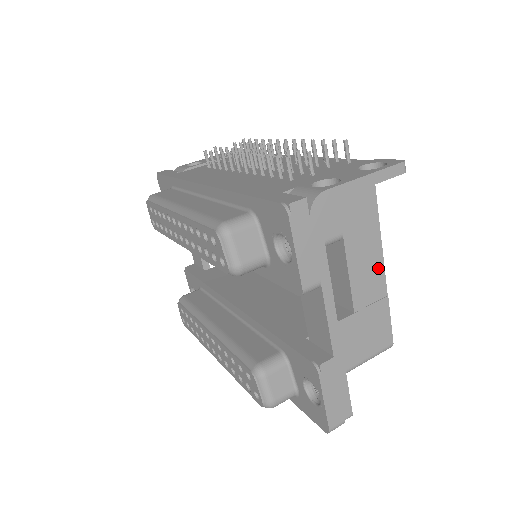
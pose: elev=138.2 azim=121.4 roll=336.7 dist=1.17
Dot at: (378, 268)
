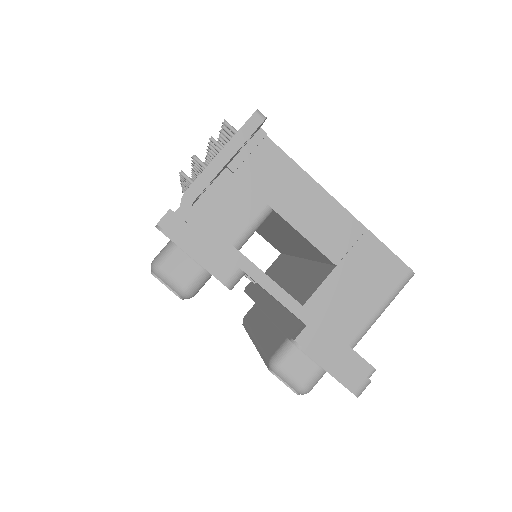
Dot at: (334, 210)
